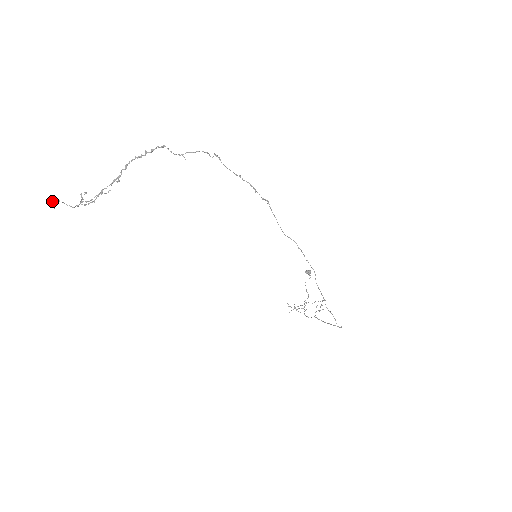
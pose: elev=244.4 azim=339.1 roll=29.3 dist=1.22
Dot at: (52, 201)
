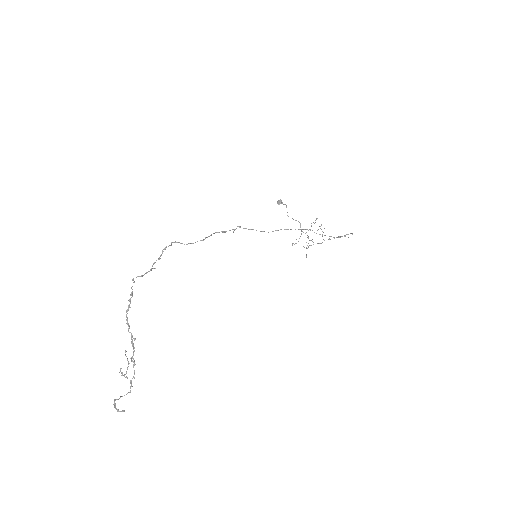
Dot at: (115, 406)
